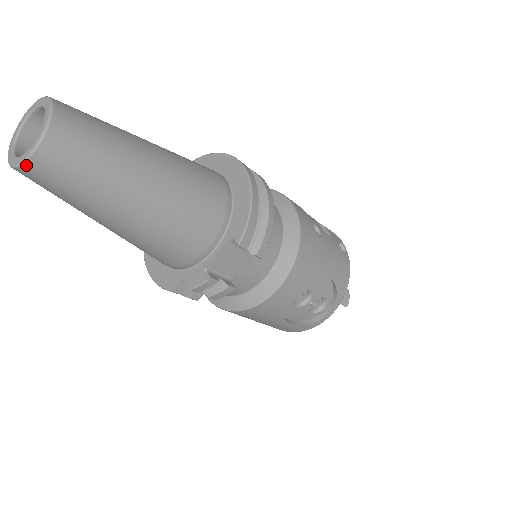
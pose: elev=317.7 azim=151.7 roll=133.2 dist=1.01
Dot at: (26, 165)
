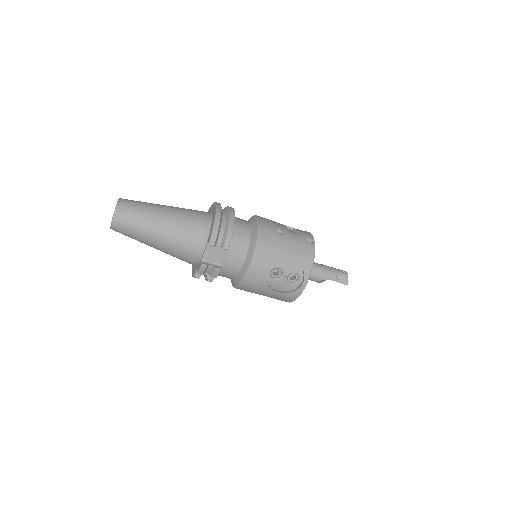
Dot at: (112, 226)
